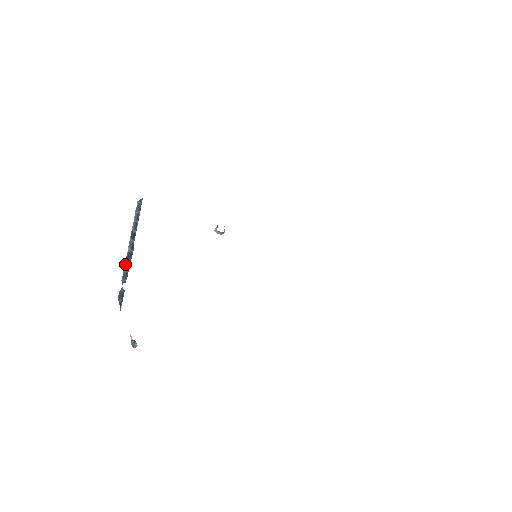
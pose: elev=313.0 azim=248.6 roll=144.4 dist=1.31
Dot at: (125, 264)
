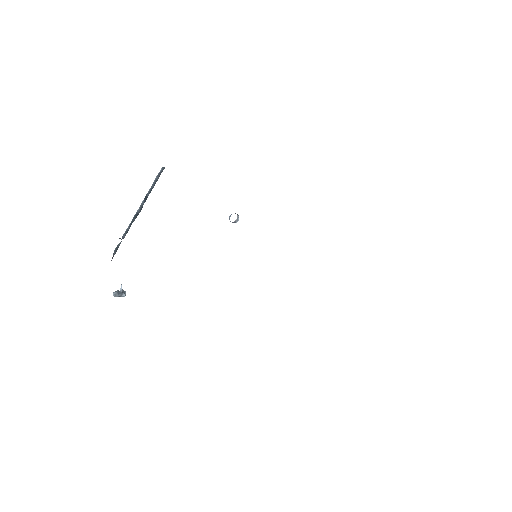
Dot at: (131, 222)
